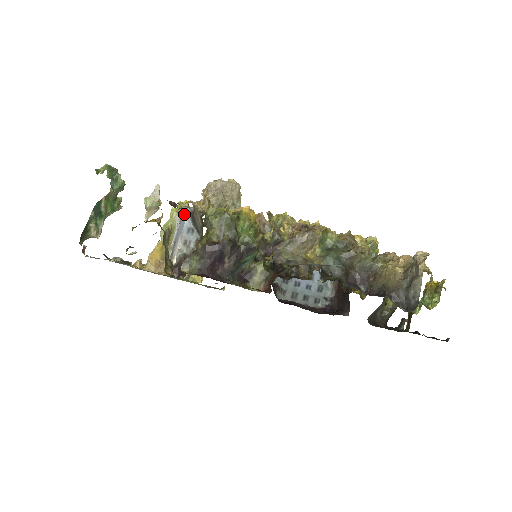
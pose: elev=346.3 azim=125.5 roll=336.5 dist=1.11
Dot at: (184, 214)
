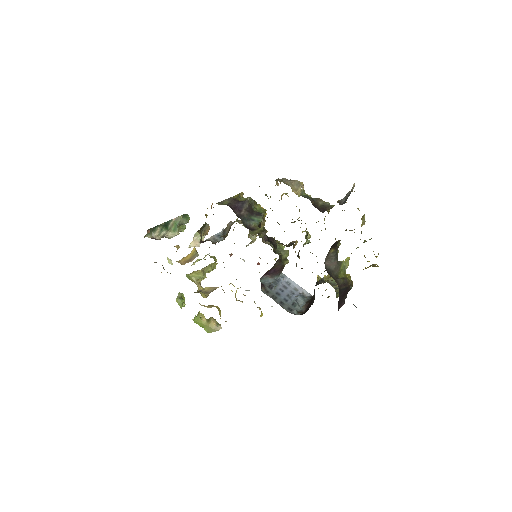
Dot at: occluded
